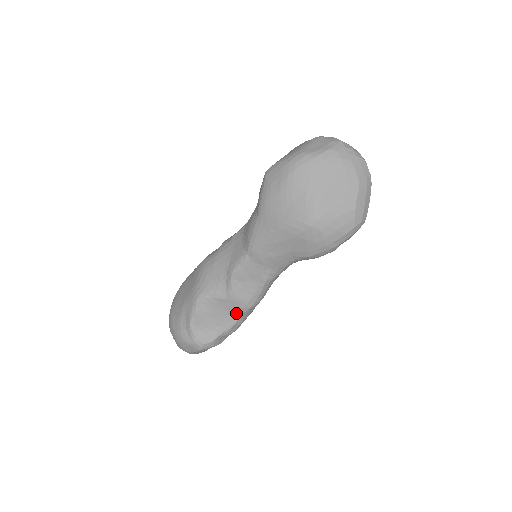
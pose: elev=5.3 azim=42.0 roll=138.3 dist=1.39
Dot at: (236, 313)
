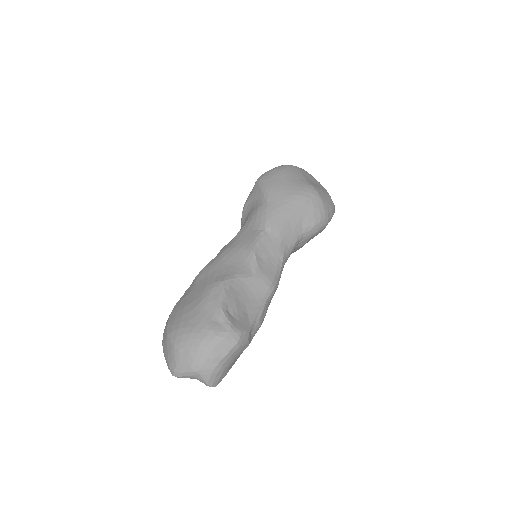
Dot at: (263, 296)
